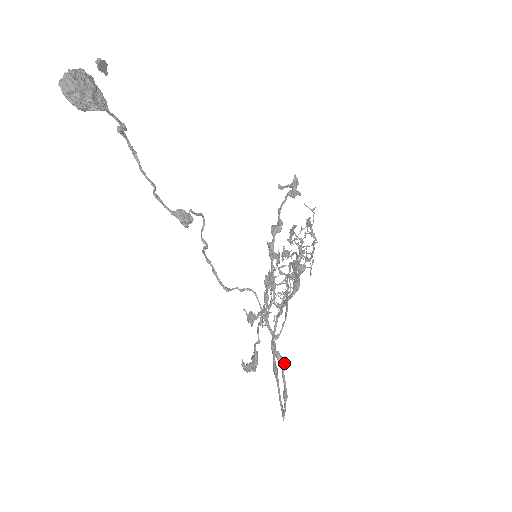
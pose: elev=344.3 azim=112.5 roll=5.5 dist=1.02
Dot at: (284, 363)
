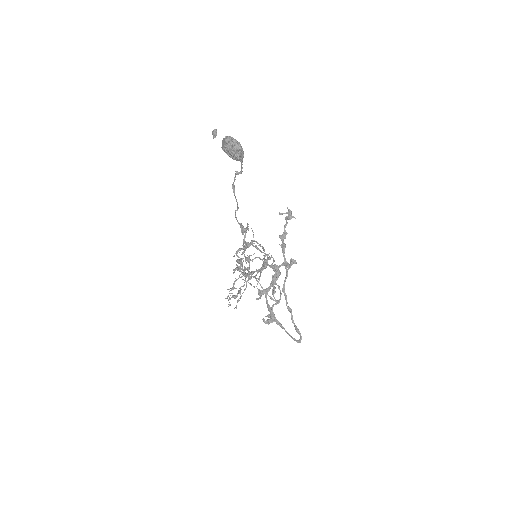
Dot at: occluded
